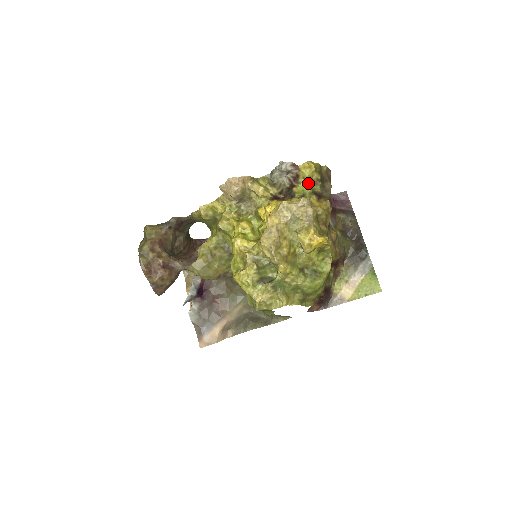
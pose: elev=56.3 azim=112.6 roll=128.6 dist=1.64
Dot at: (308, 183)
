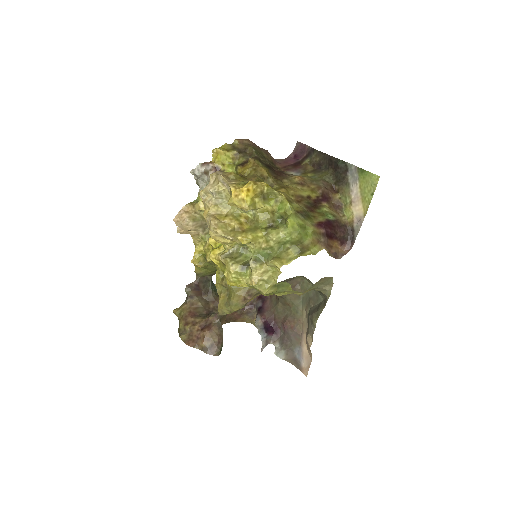
Dot at: (230, 164)
